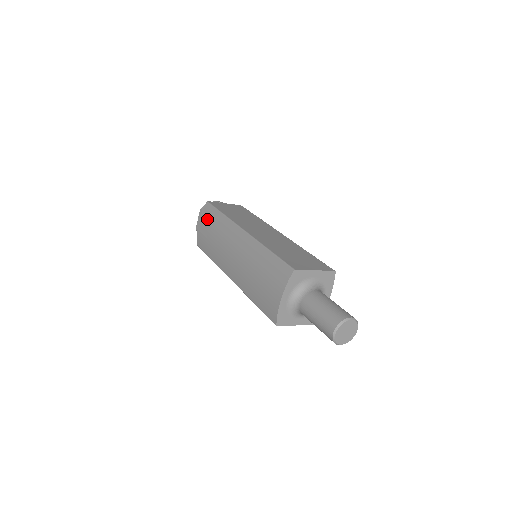
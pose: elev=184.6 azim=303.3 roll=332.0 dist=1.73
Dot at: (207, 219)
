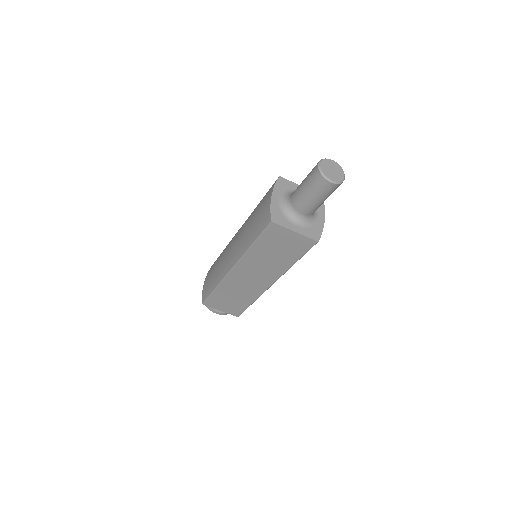
Dot at: (211, 269)
